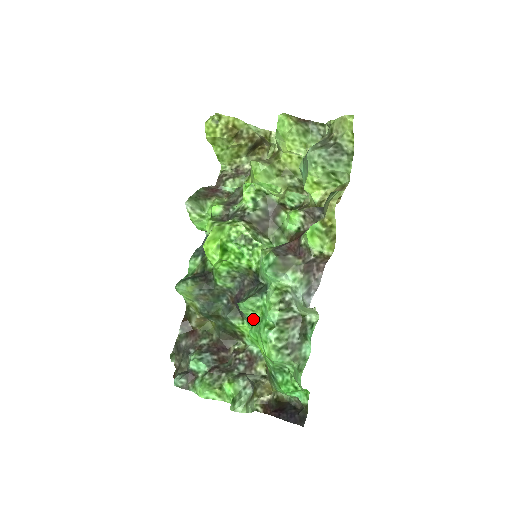
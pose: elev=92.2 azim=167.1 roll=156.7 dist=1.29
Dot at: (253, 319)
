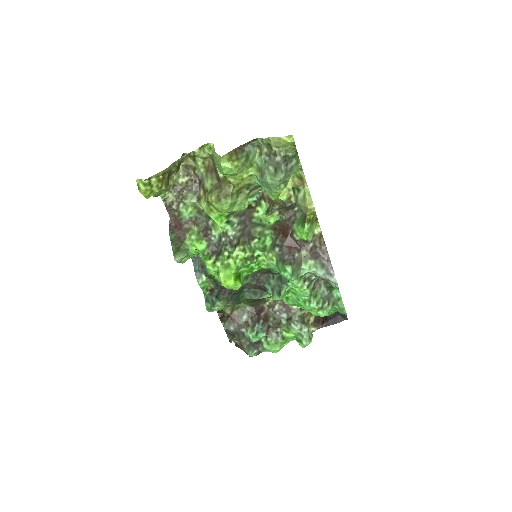
Dot at: occluded
